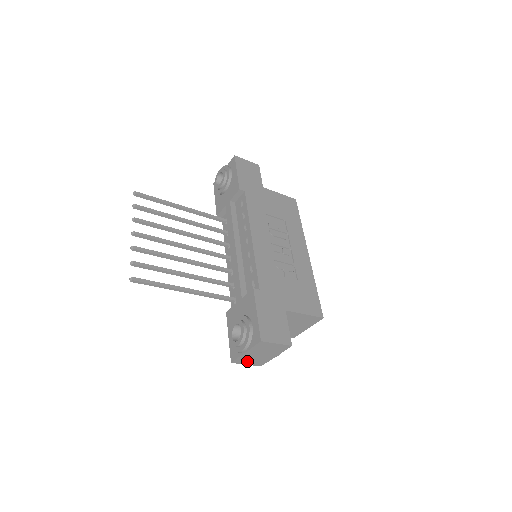
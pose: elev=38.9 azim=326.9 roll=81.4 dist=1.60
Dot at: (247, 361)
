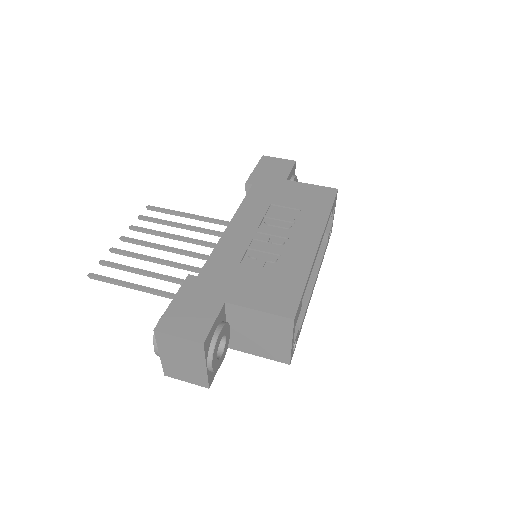
Dot at: (181, 374)
